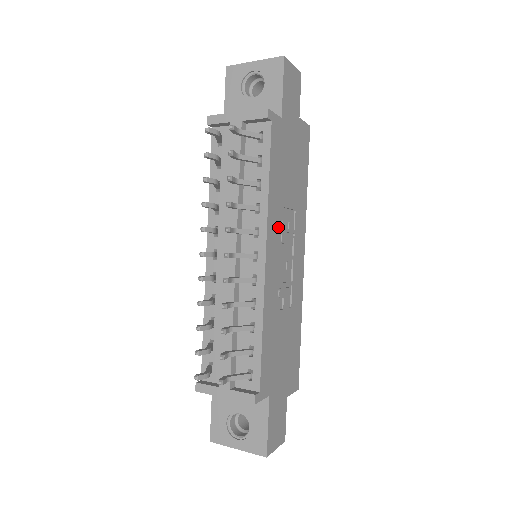
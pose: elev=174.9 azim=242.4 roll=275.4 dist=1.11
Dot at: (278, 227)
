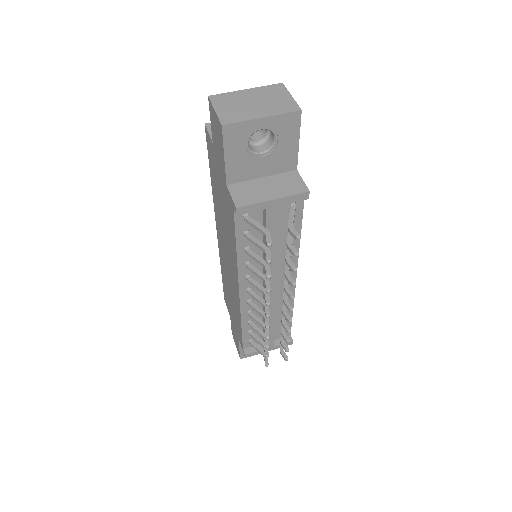
Dot at: occluded
